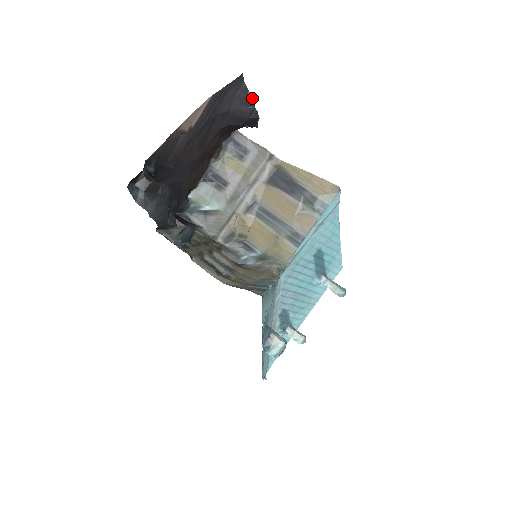
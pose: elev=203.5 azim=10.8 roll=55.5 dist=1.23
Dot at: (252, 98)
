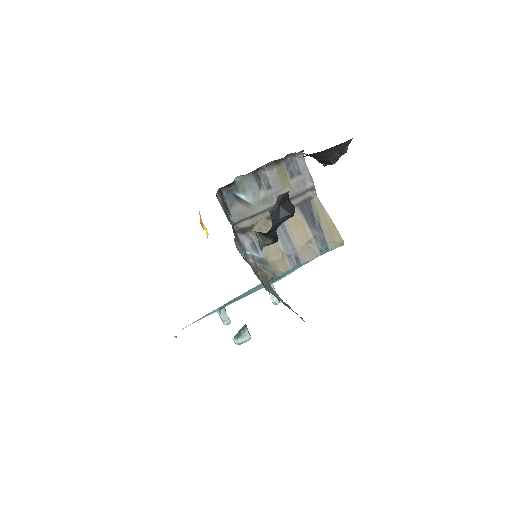
Dot at: (346, 151)
